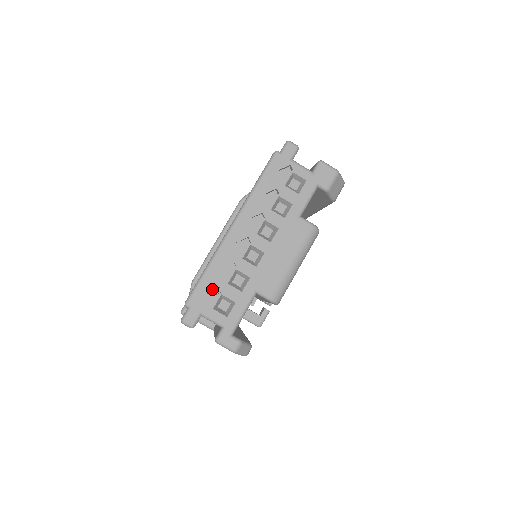
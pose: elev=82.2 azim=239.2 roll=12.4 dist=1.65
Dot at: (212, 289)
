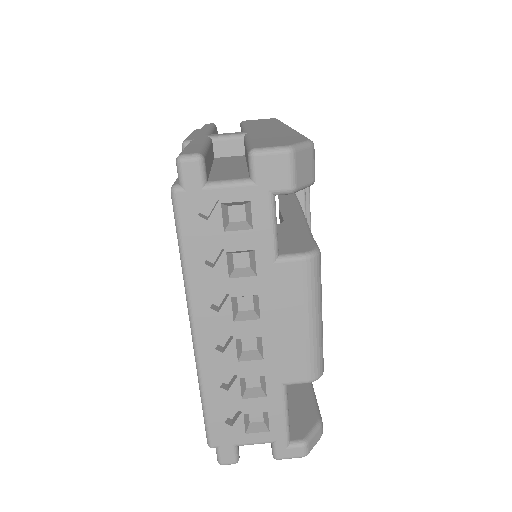
Dot at: (227, 416)
